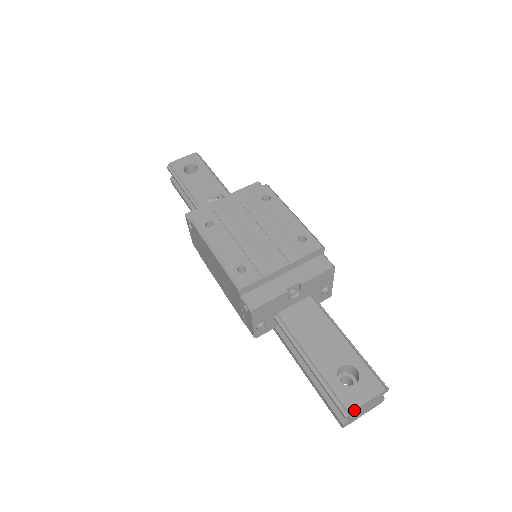
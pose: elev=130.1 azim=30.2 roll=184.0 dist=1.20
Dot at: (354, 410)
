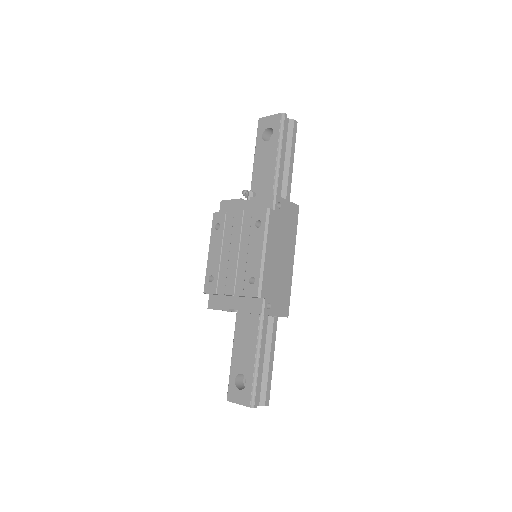
Dot at: (230, 401)
